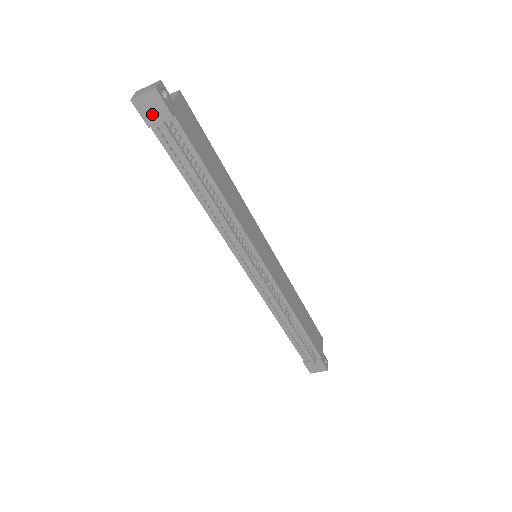
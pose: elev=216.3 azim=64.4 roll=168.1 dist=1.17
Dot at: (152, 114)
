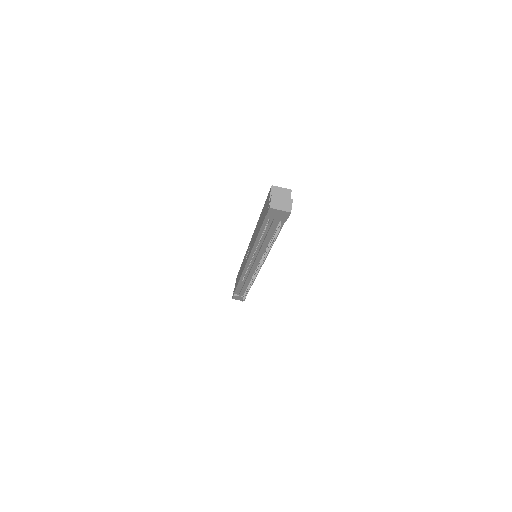
Dot at: (275, 216)
